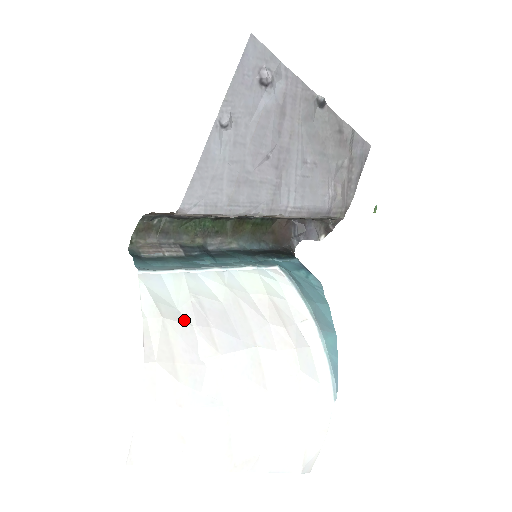
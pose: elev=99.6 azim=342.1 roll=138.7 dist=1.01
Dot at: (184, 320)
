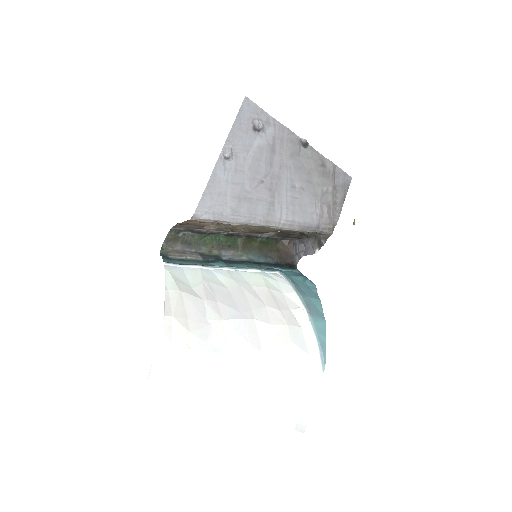
Dot at: (197, 295)
